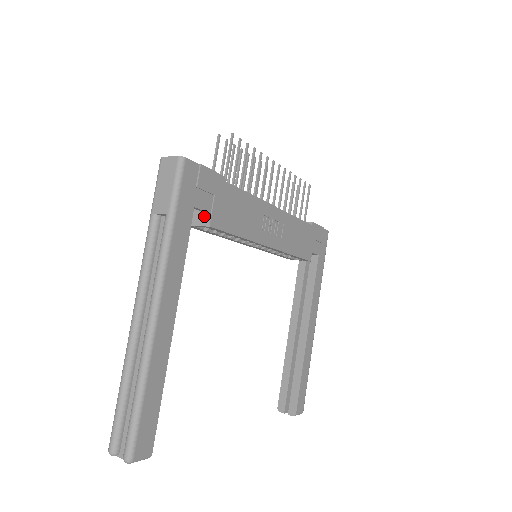
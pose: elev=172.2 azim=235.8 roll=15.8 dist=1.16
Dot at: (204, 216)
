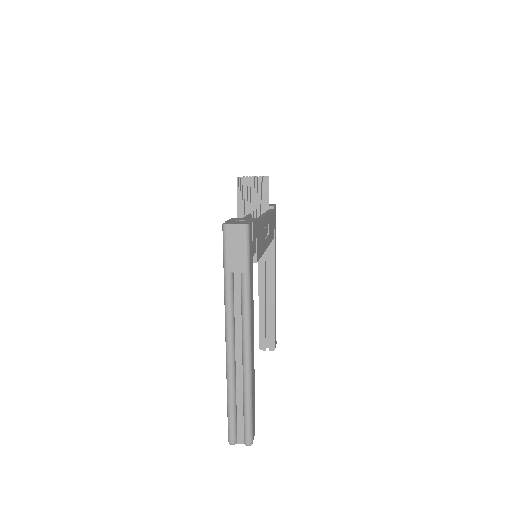
Dot at: occluded
